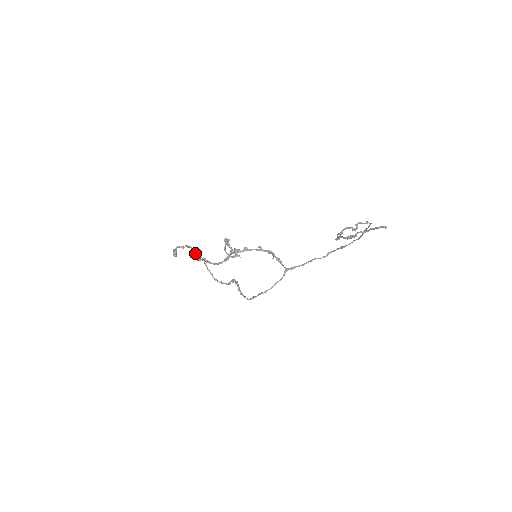
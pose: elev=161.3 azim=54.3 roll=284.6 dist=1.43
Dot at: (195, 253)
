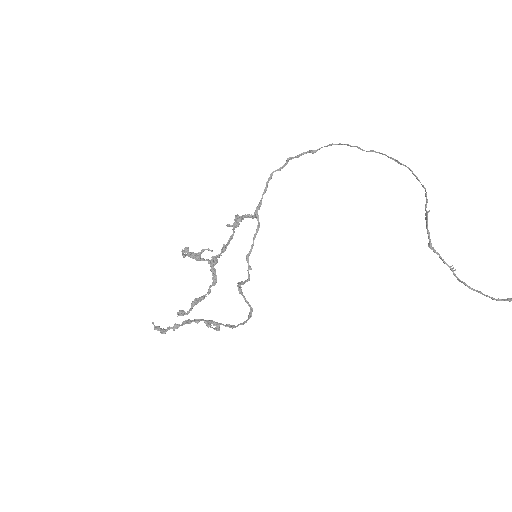
Dot at: (206, 324)
